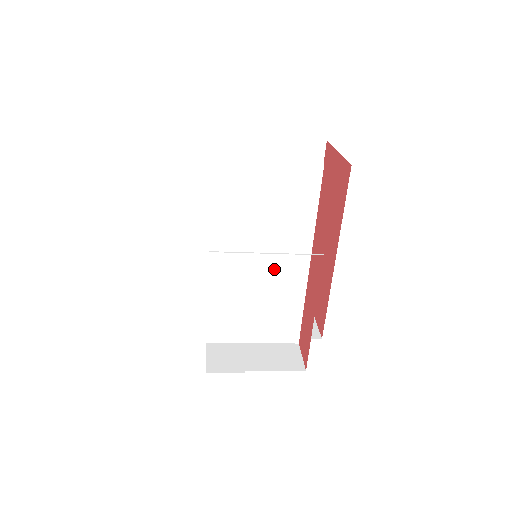
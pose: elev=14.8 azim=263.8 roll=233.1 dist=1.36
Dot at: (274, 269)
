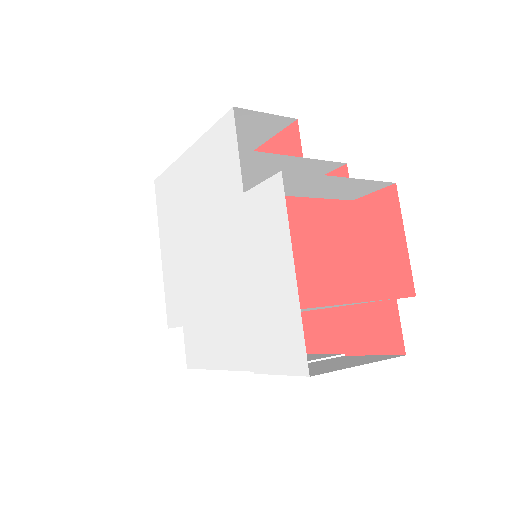
Dot at: occluded
